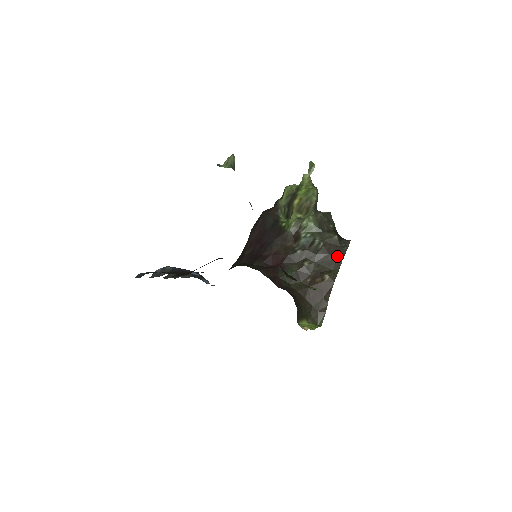
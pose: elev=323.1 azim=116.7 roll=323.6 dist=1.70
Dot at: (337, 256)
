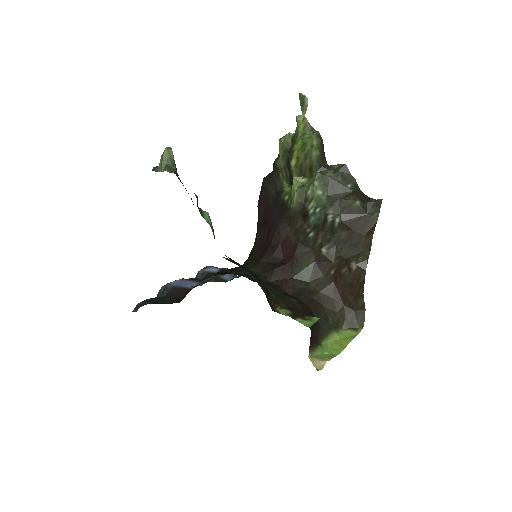
Dot at: (365, 230)
